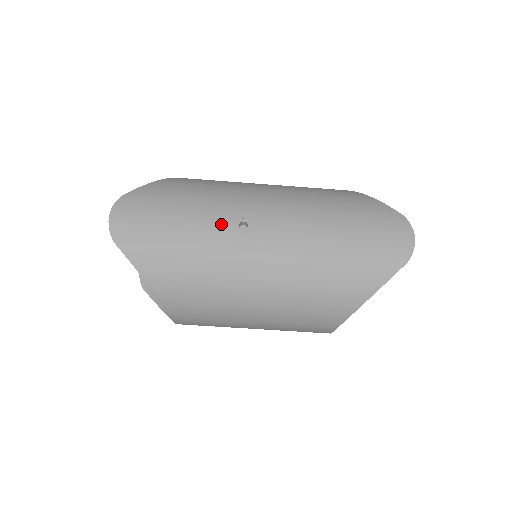
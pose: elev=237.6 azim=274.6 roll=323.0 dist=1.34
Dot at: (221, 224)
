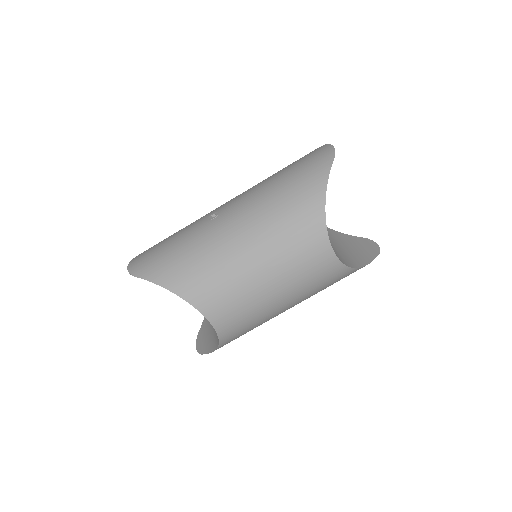
Dot at: (199, 225)
